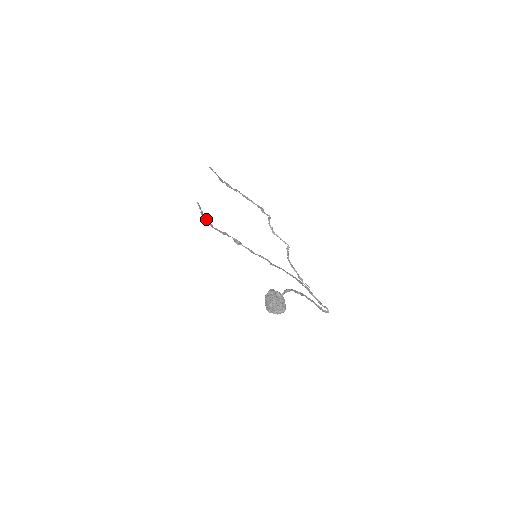
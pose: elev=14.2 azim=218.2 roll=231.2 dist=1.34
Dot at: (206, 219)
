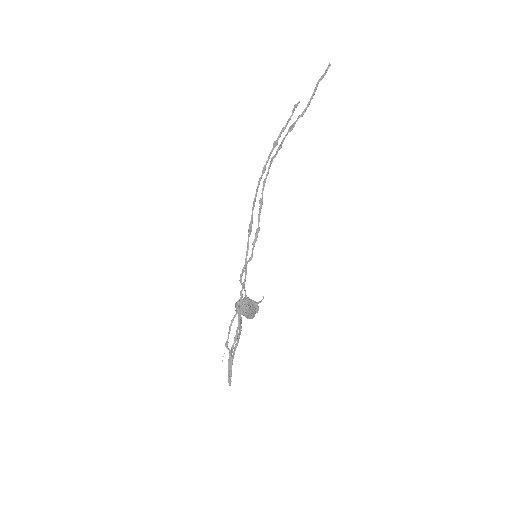
Dot at: (271, 152)
